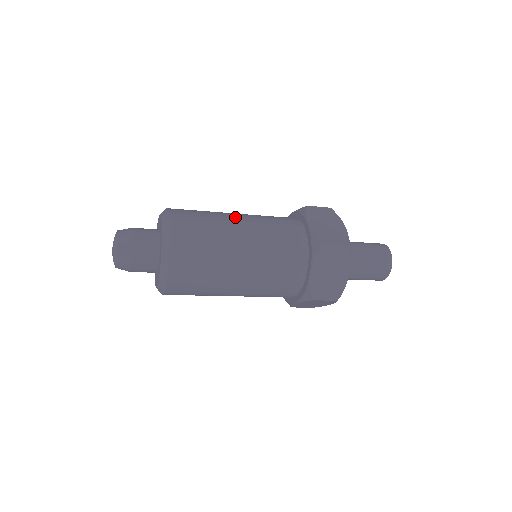
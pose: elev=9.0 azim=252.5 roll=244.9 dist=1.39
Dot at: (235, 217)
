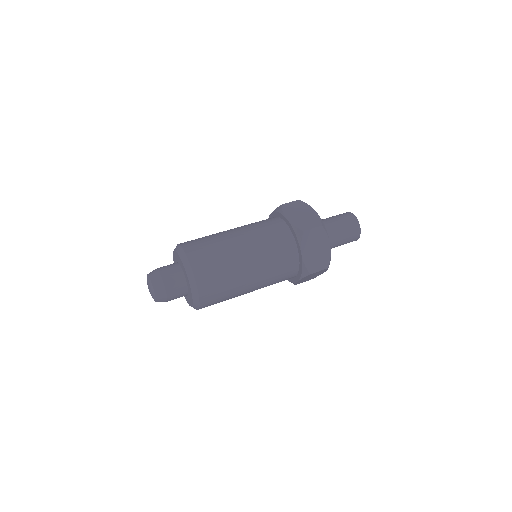
Dot at: (245, 261)
